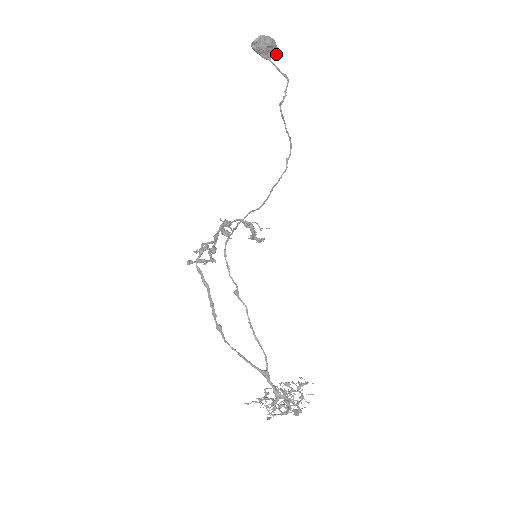
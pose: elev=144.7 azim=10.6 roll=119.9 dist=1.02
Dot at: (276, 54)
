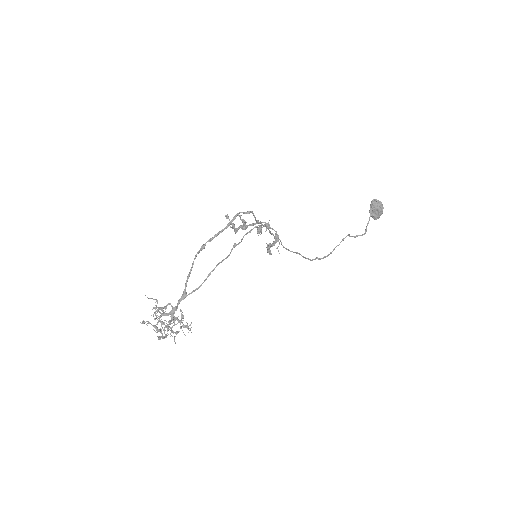
Dot at: (375, 219)
